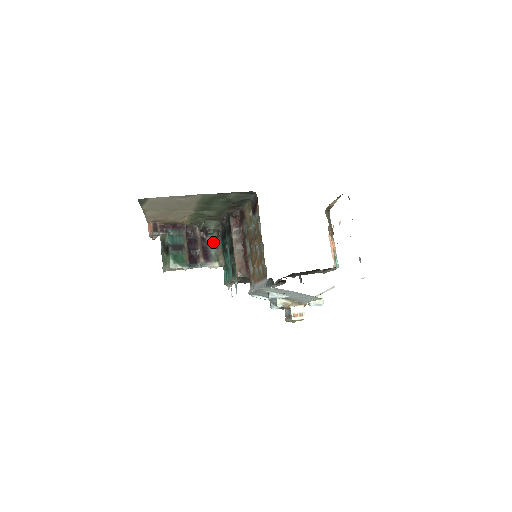
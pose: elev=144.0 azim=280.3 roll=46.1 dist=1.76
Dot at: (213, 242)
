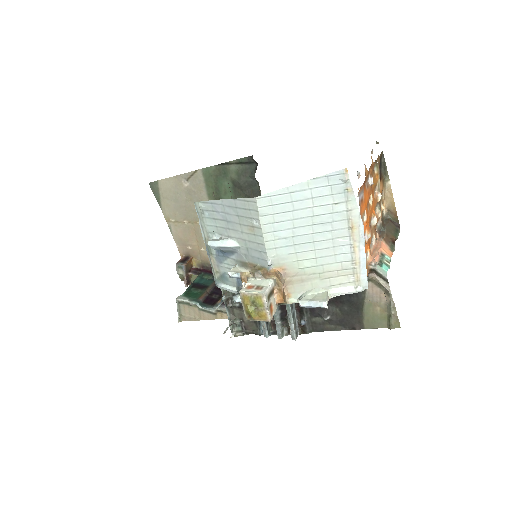
Dot at: occluded
